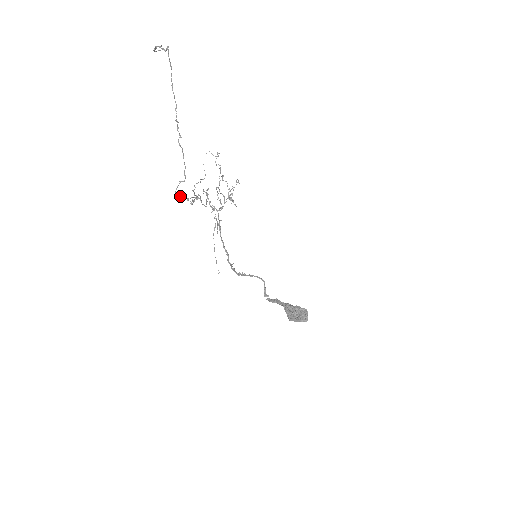
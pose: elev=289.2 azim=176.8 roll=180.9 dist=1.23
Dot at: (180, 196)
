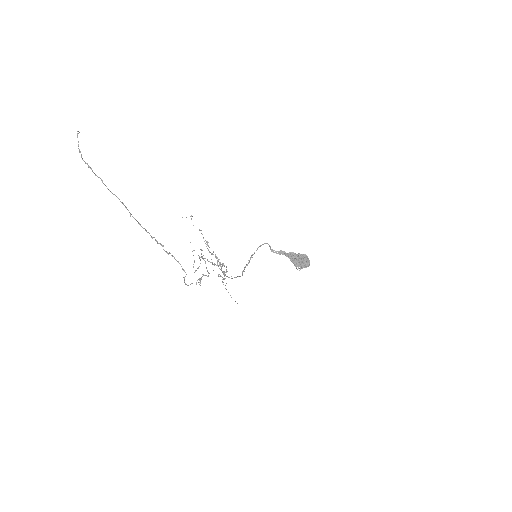
Dot at: occluded
